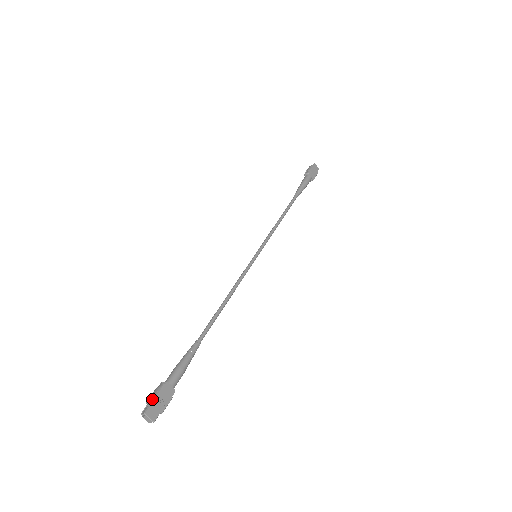
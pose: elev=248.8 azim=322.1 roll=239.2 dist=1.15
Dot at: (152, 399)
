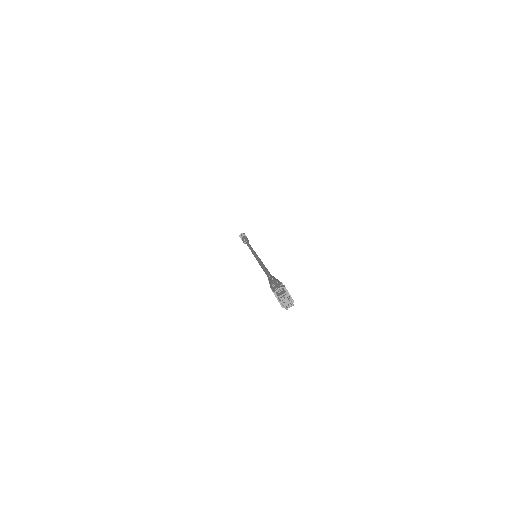
Dot at: (282, 285)
